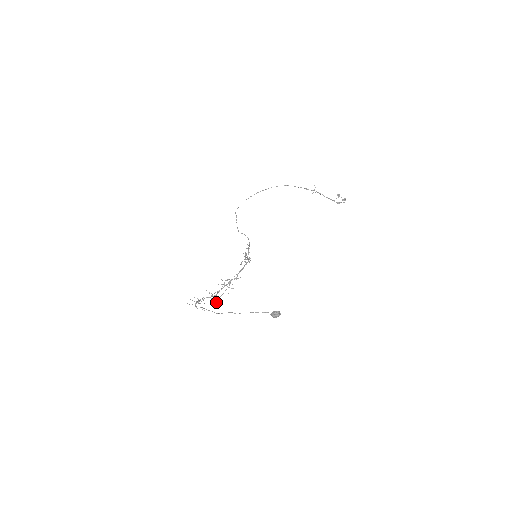
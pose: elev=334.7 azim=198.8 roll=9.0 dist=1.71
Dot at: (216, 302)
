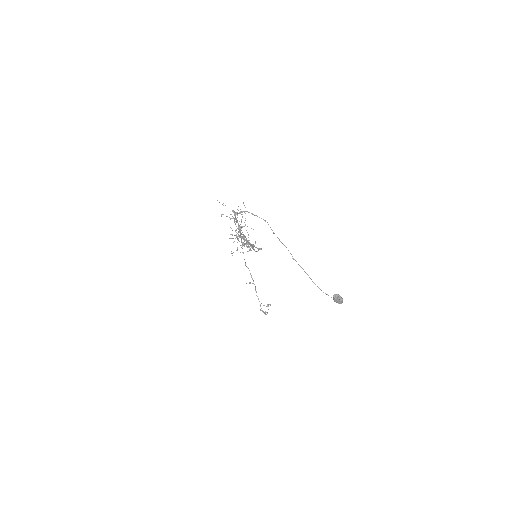
Dot at: (237, 236)
